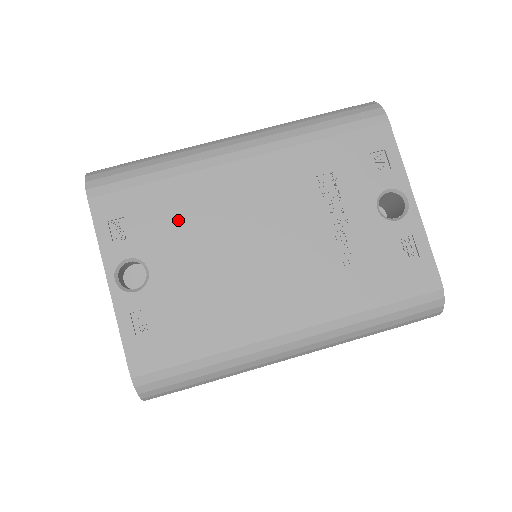
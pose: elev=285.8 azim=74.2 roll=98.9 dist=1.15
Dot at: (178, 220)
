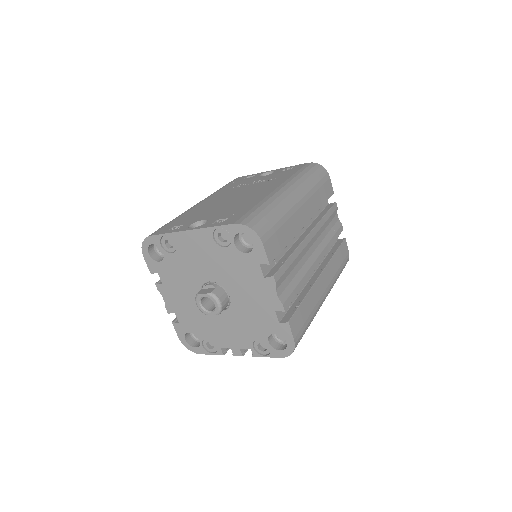
Dot at: (197, 214)
